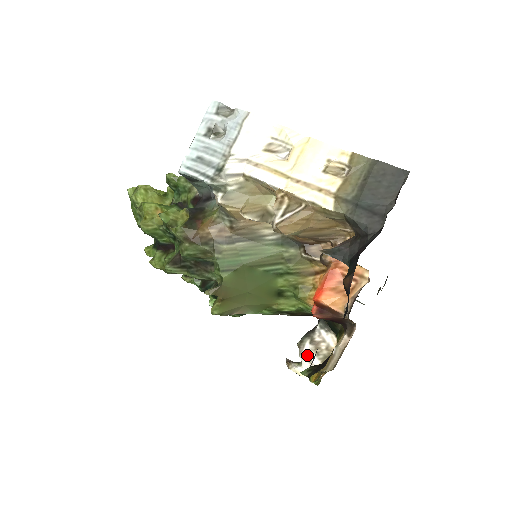
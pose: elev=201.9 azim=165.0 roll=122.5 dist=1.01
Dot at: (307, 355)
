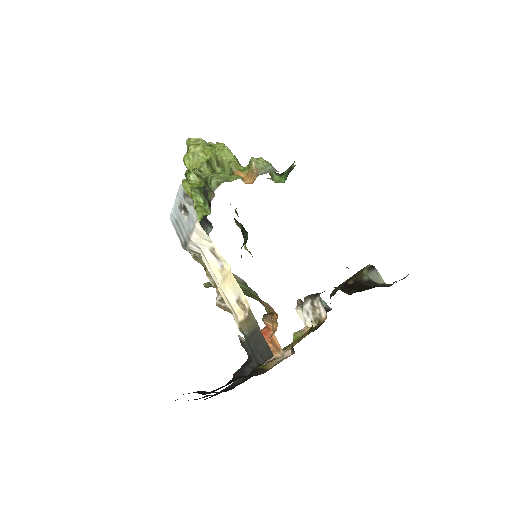
Dot at: (307, 309)
